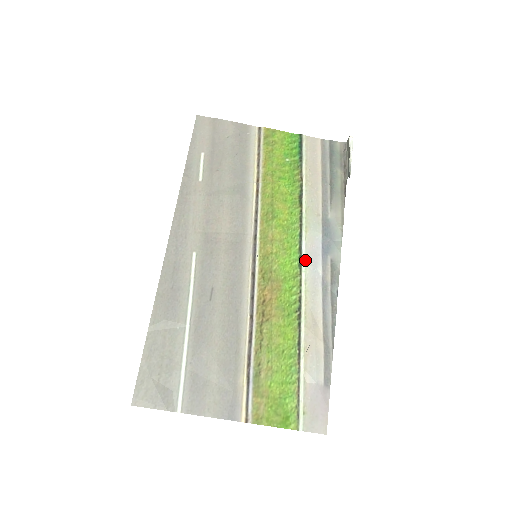
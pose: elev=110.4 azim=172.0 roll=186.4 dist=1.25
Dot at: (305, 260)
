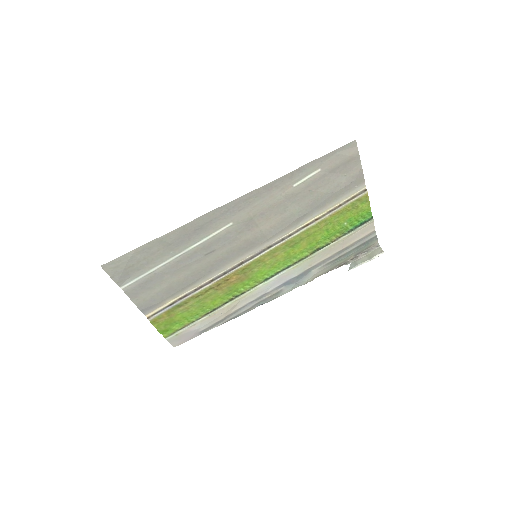
Dot at: (272, 280)
